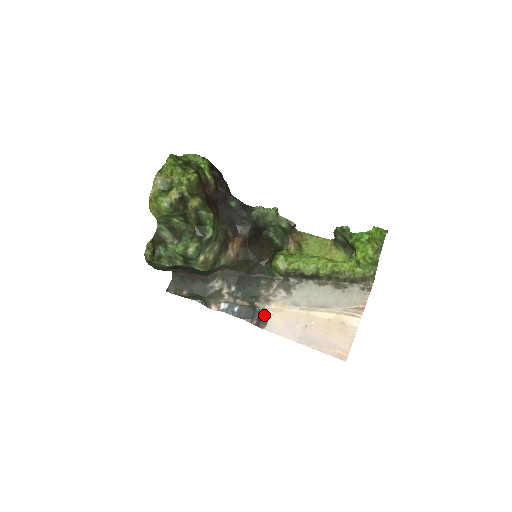
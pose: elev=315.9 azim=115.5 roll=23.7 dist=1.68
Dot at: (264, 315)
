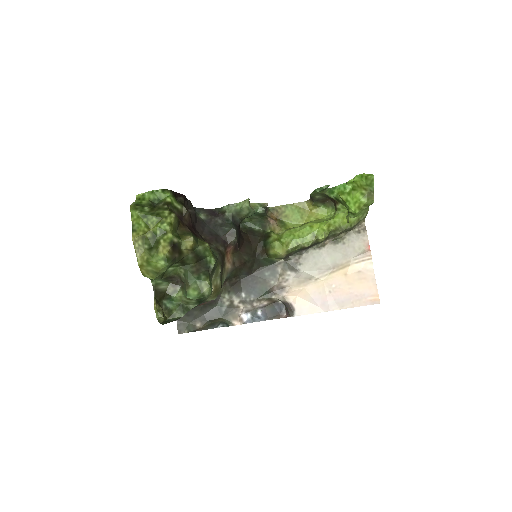
Dot at: (287, 303)
